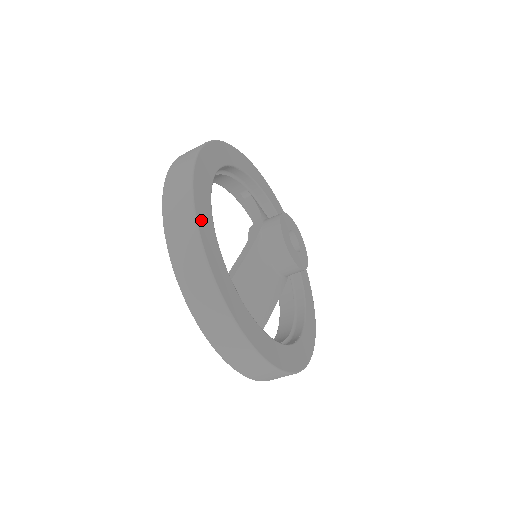
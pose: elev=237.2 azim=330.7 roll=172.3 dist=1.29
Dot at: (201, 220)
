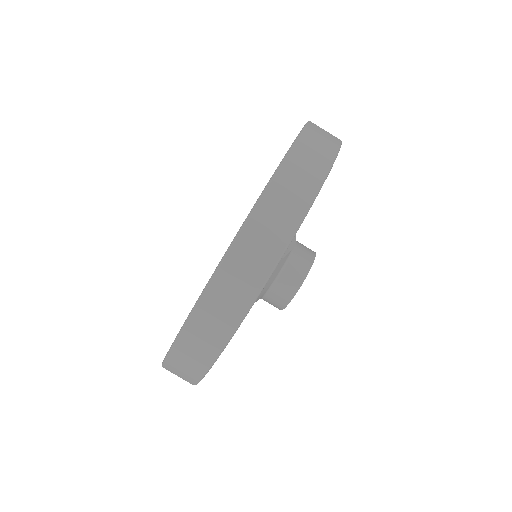
Dot at: occluded
